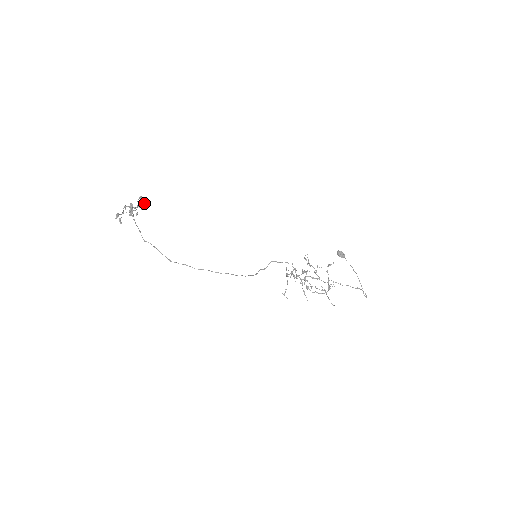
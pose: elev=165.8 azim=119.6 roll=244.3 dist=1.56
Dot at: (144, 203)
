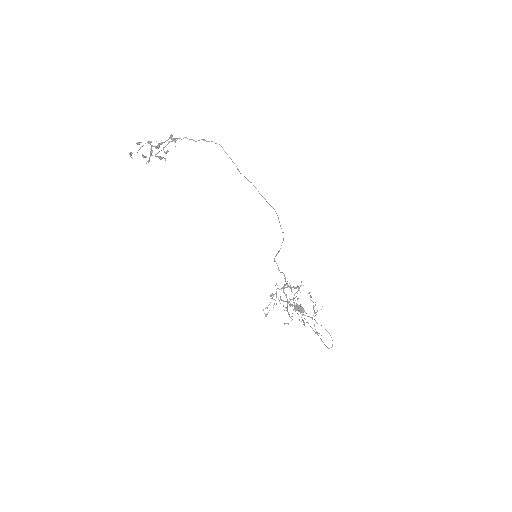
Dot at: occluded
